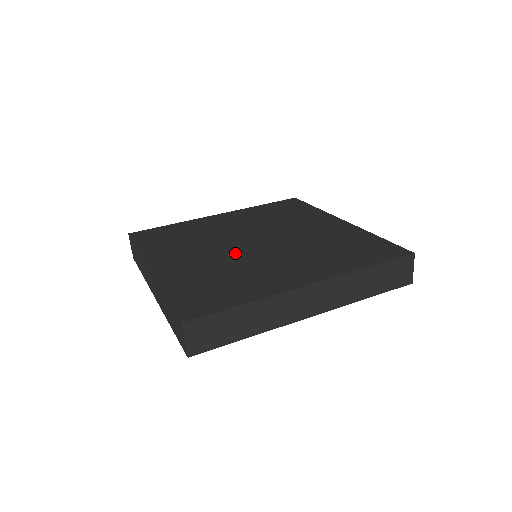
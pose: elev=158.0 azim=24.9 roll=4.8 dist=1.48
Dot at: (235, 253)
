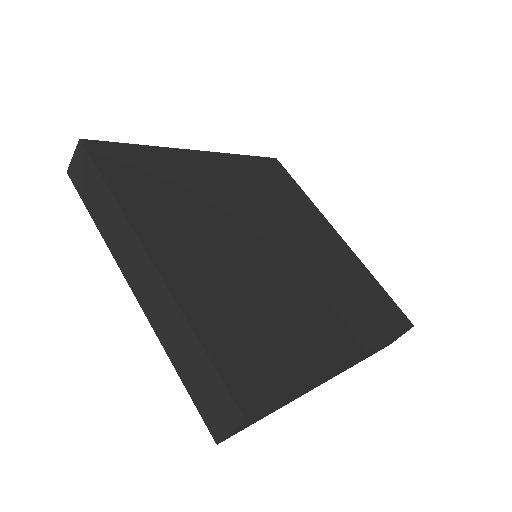
Dot at: (253, 261)
